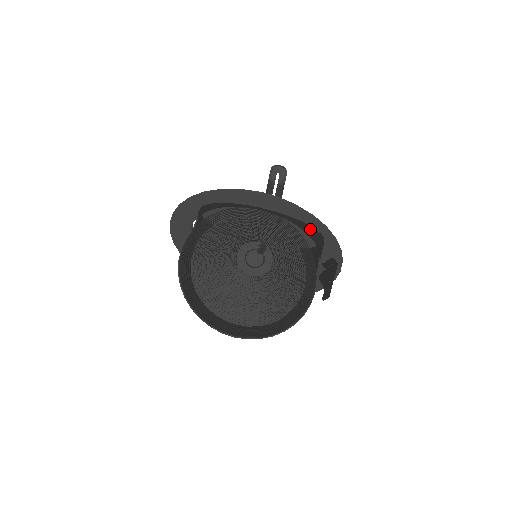
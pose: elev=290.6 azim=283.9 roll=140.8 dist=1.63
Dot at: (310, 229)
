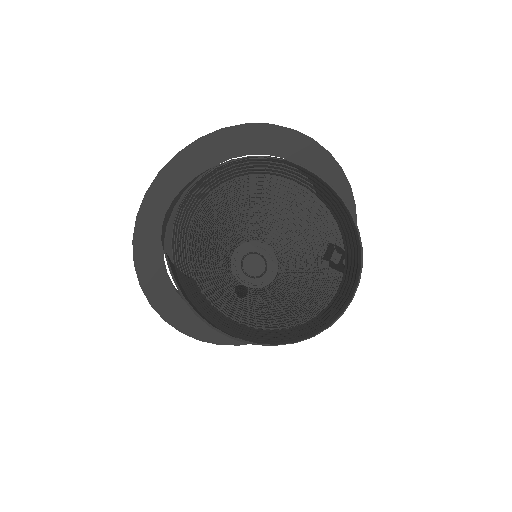
Dot at: (313, 164)
